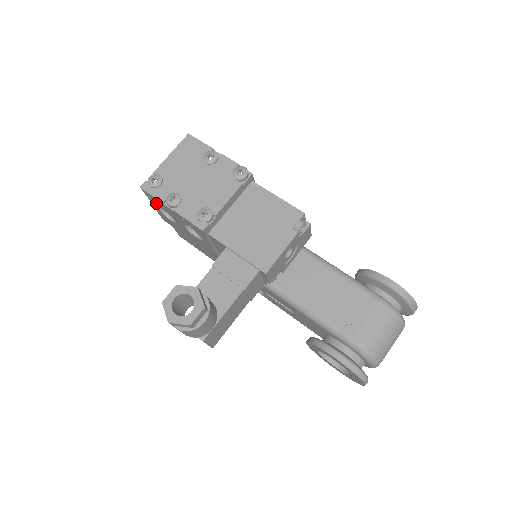
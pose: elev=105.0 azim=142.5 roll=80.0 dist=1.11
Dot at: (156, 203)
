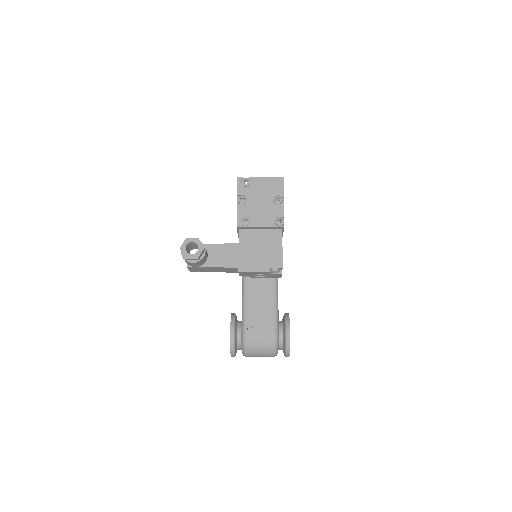
Dot at: occluded
